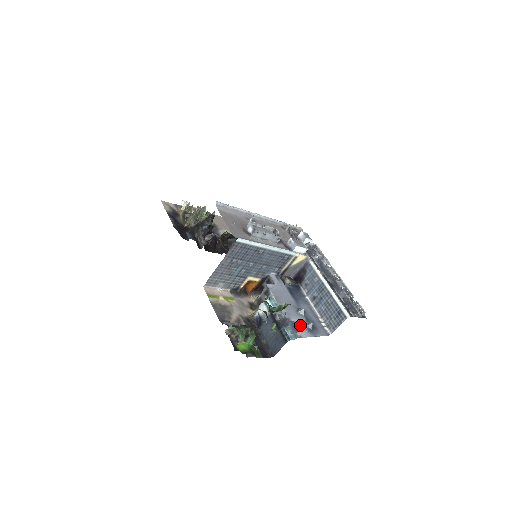
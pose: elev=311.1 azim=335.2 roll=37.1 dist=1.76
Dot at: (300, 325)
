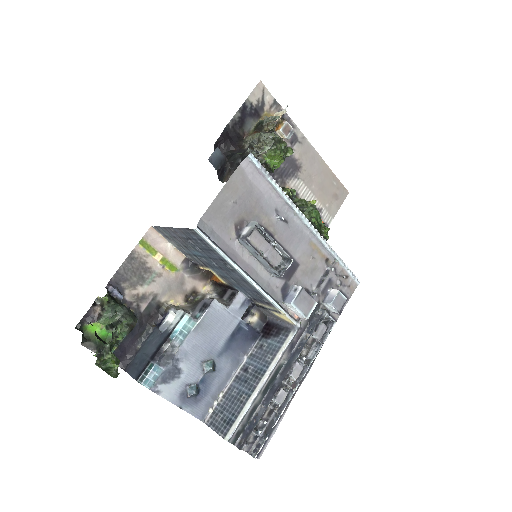
Dot at: (181, 379)
